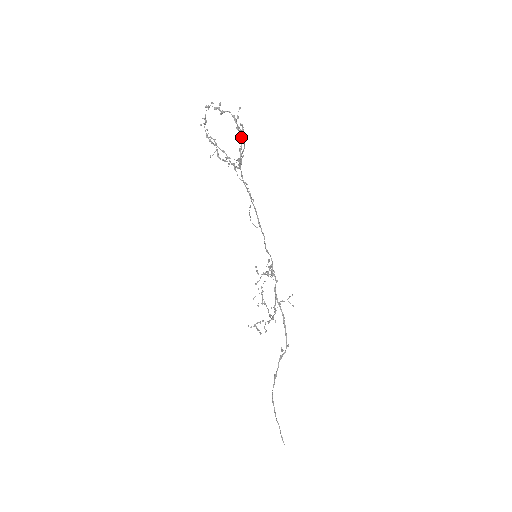
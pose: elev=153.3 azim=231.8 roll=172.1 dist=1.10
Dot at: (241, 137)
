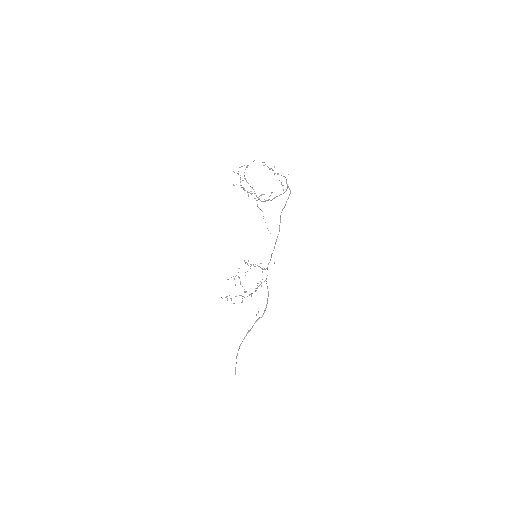
Dot at: occluded
